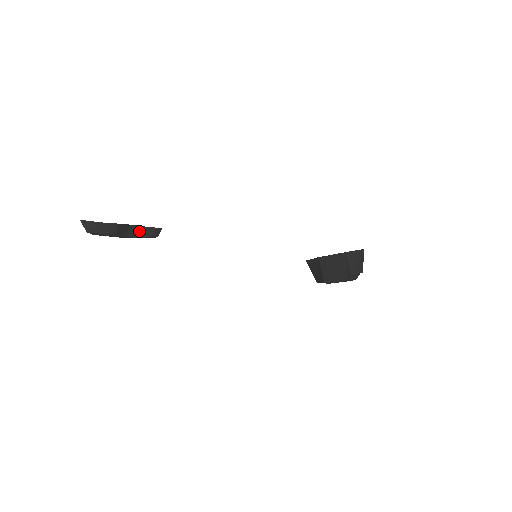
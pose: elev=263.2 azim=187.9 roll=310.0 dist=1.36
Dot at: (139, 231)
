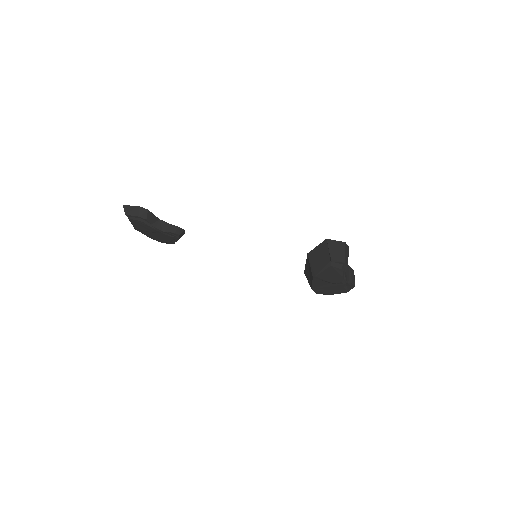
Dot at: (165, 226)
